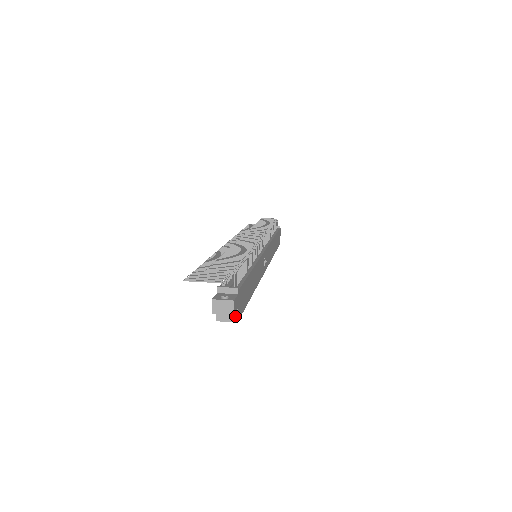
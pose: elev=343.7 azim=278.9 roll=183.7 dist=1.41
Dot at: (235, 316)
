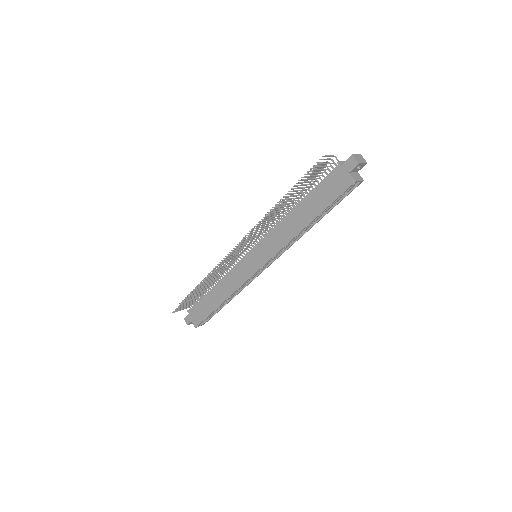
Dot at: (360, 176)
